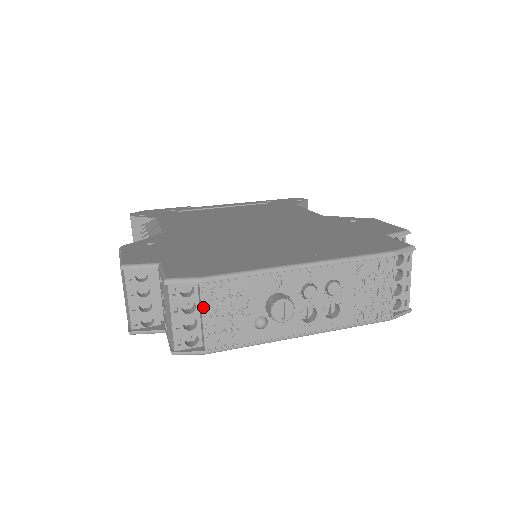
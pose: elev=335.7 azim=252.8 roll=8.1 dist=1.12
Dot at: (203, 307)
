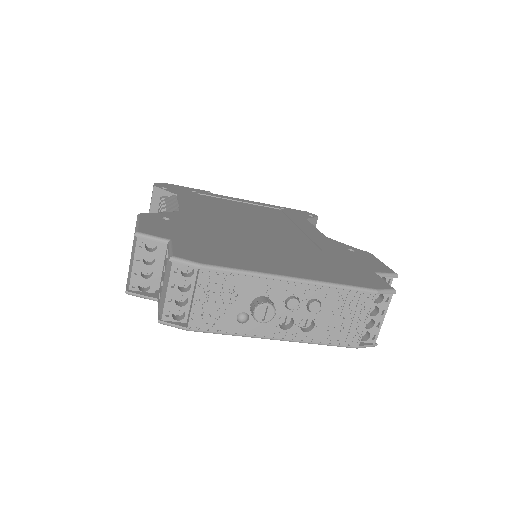
Dot at: (197, 290)
